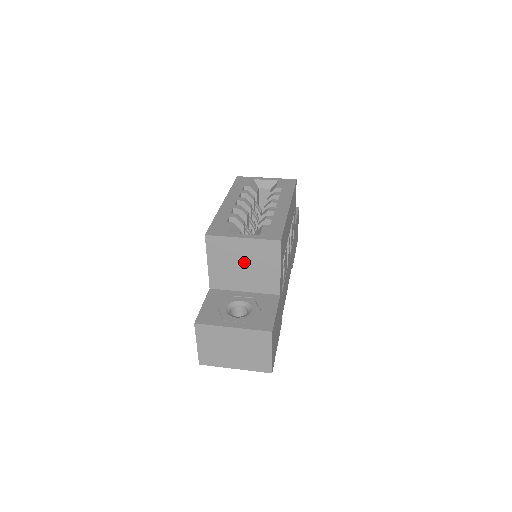
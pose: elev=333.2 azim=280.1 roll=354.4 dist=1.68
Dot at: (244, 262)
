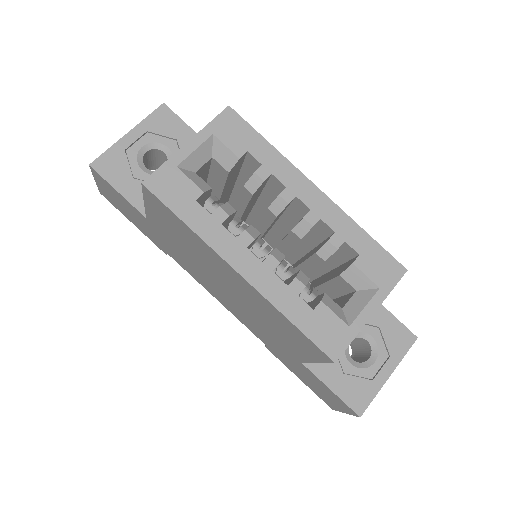
Dot at: occluded
